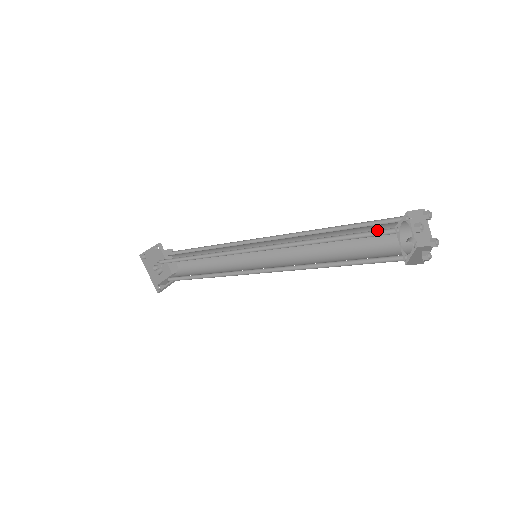
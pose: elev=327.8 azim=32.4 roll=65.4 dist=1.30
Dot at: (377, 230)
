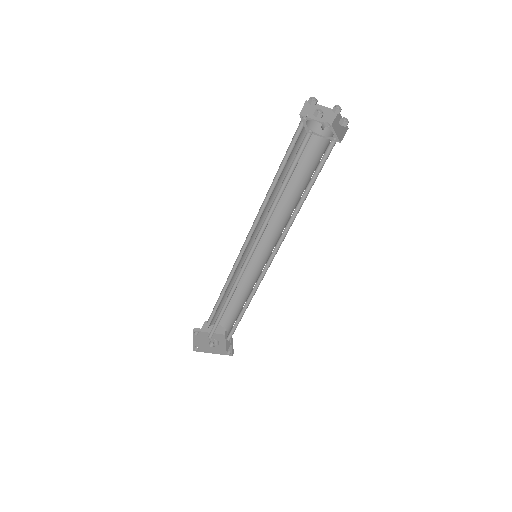
Dot at: (299, 147)
